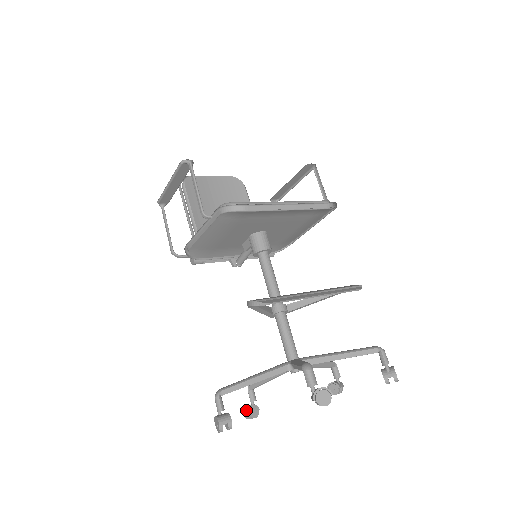
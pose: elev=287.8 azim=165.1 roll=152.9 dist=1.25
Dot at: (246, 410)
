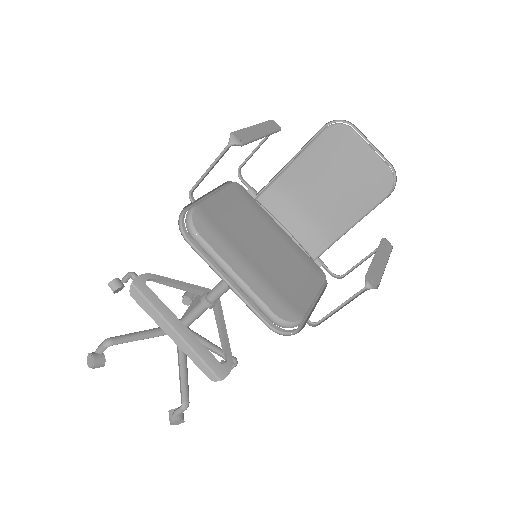
Dot at: (185, 294)
